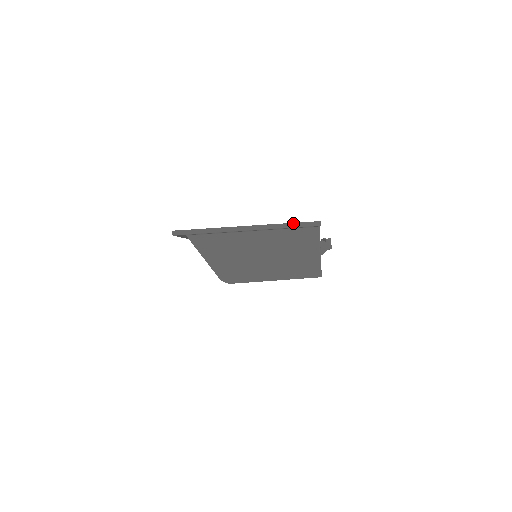
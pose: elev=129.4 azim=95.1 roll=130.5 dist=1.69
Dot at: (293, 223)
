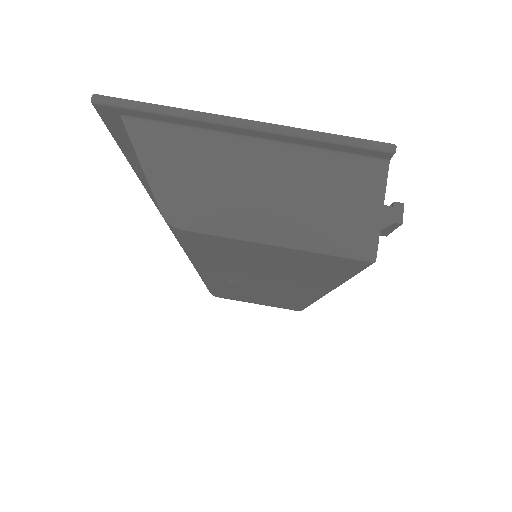
Dot at: occluded
